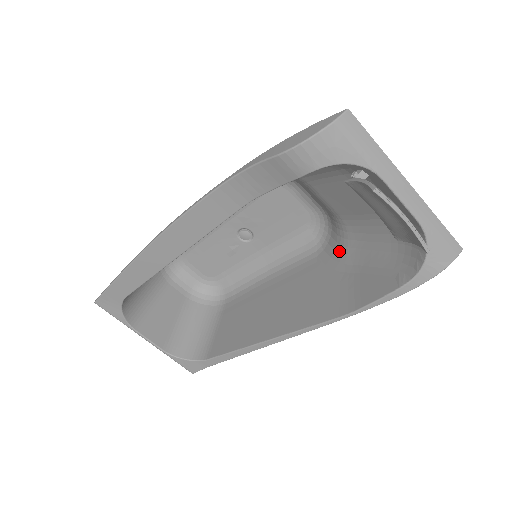
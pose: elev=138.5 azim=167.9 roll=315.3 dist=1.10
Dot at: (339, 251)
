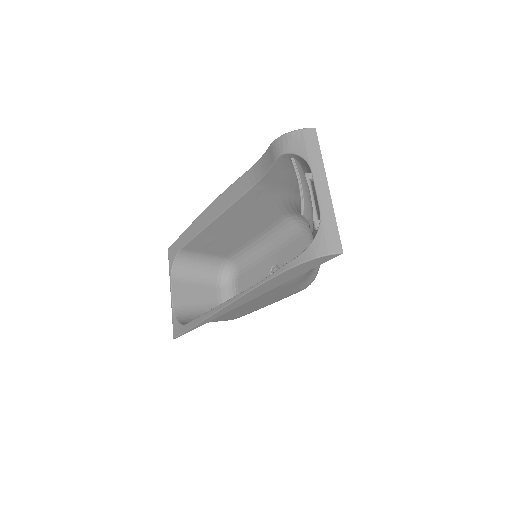
Dot at: (304, 280)
